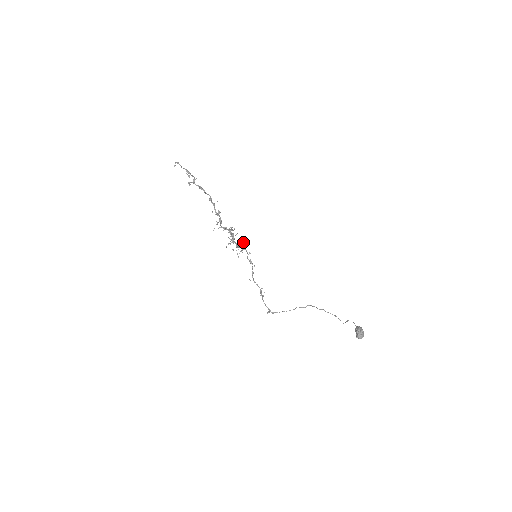
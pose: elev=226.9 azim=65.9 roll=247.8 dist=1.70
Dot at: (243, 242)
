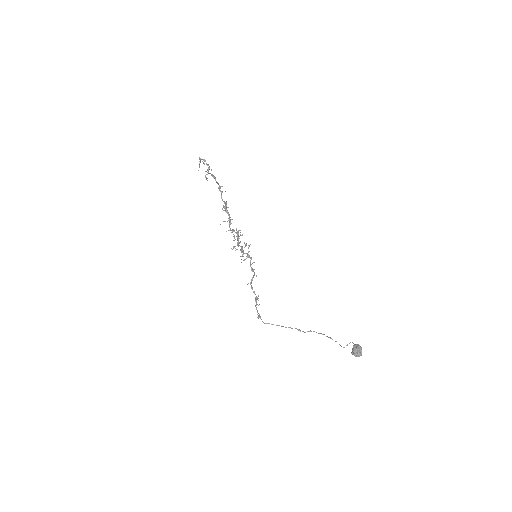
Dot at: (248, 247)
